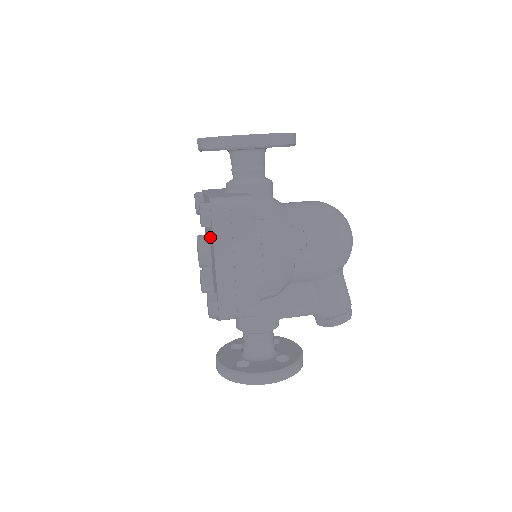
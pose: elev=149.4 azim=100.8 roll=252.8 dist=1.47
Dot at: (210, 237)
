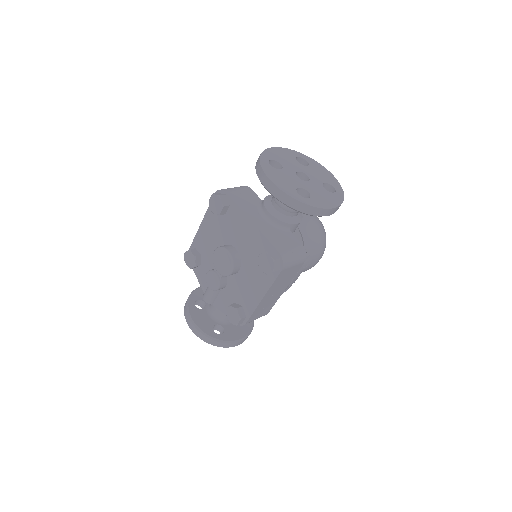
Dot at: (251, 265)
